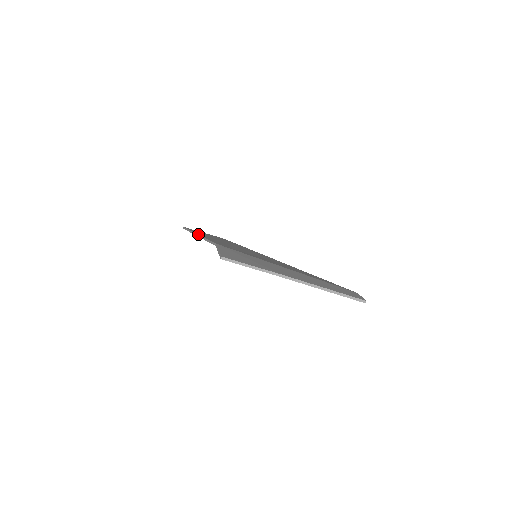
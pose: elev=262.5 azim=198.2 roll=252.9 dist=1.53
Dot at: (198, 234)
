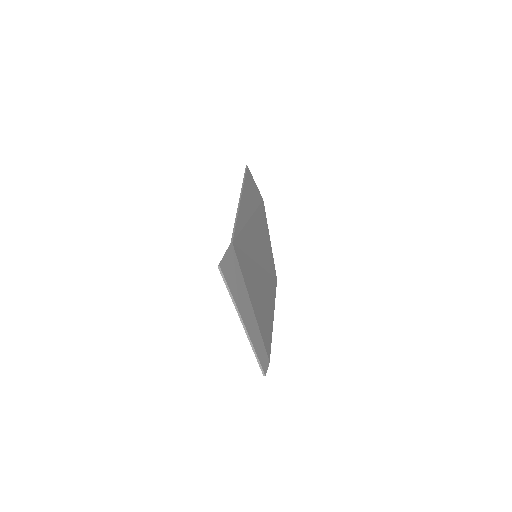
Dot at: (241, 201)
